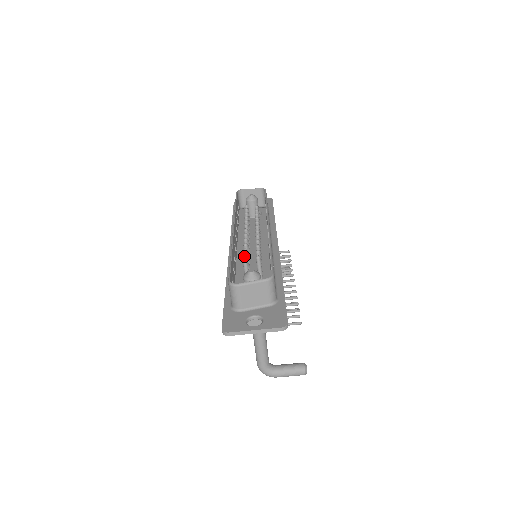
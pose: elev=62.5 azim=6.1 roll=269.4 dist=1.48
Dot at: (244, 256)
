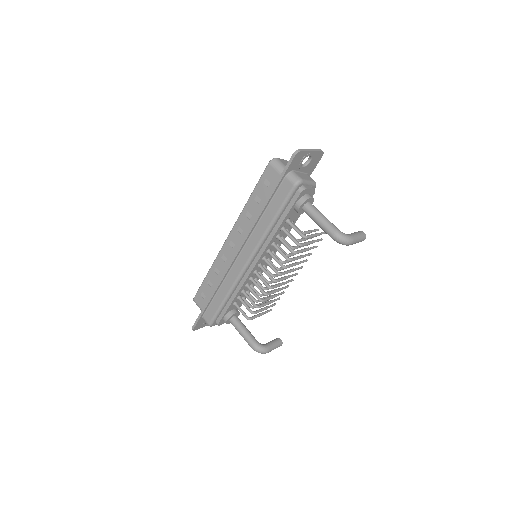
Dot at: occluded
